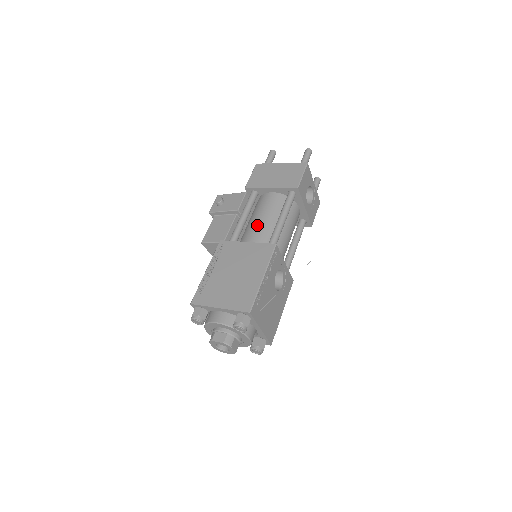
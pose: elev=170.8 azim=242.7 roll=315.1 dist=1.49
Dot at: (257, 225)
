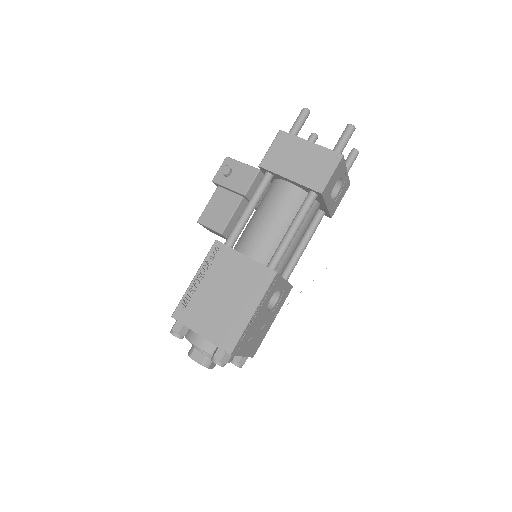
Dot at: (262, 229)
